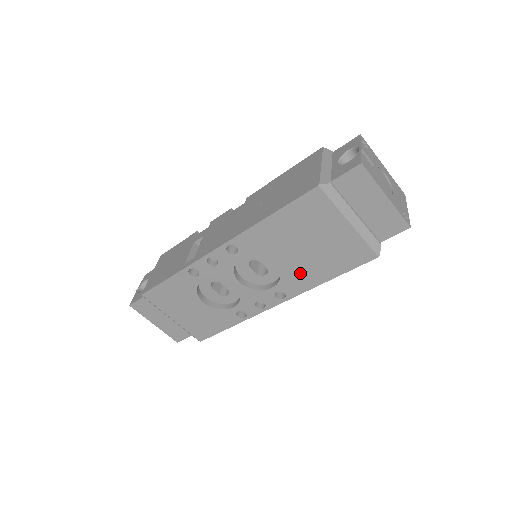
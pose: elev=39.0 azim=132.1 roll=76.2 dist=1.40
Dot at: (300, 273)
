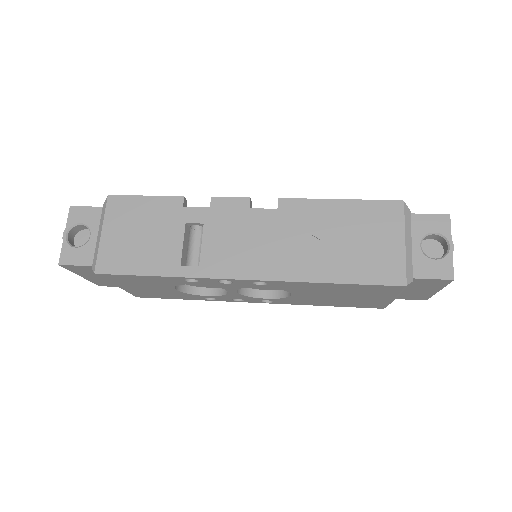
Dot at: (306, 300)
